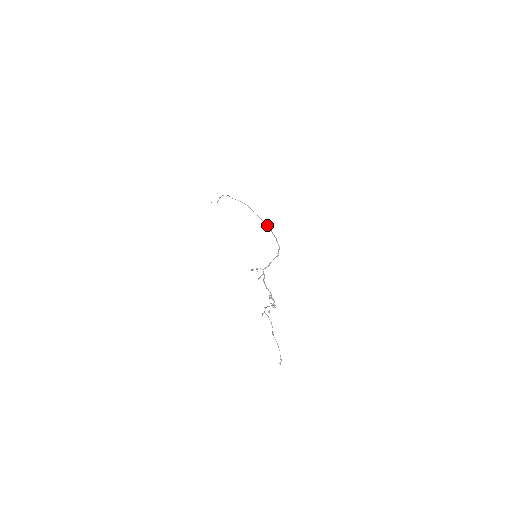
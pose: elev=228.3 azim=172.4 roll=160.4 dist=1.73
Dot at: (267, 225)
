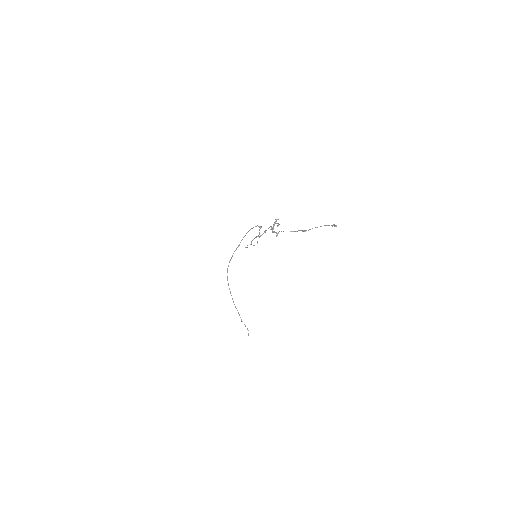
Dot at: (242, 239)
